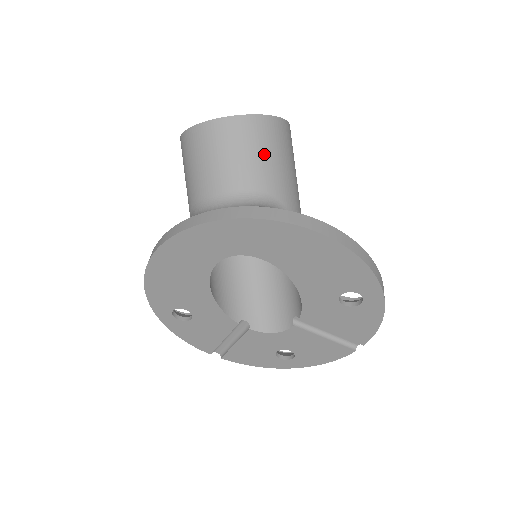
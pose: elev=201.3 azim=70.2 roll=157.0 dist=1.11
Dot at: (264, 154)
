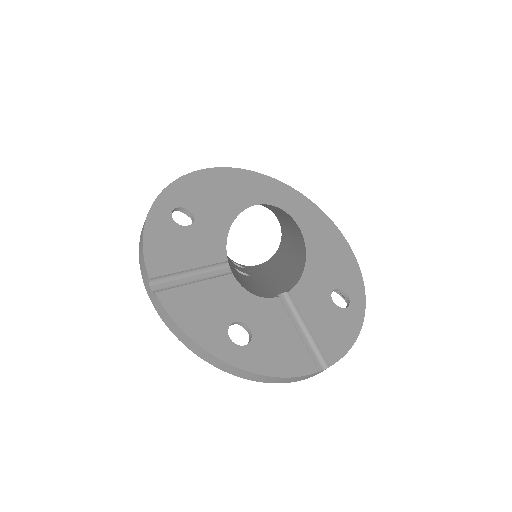
Dot at: occluded
